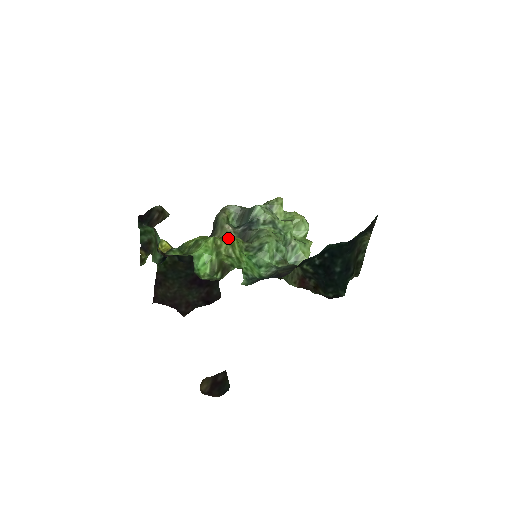
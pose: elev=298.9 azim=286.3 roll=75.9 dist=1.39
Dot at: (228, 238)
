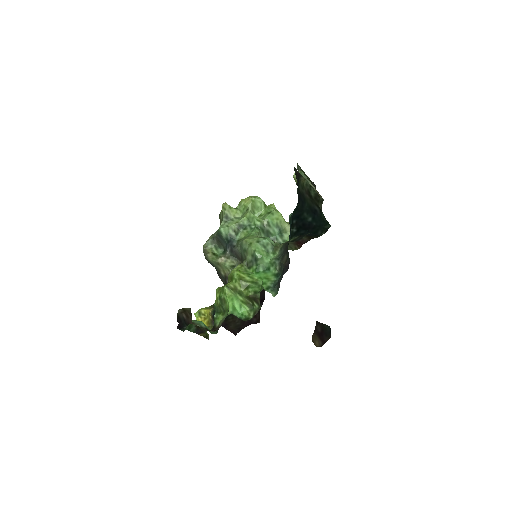
Dot at: (233, 277)
